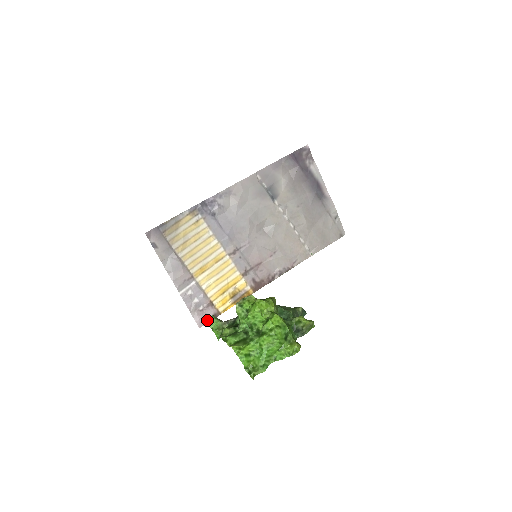
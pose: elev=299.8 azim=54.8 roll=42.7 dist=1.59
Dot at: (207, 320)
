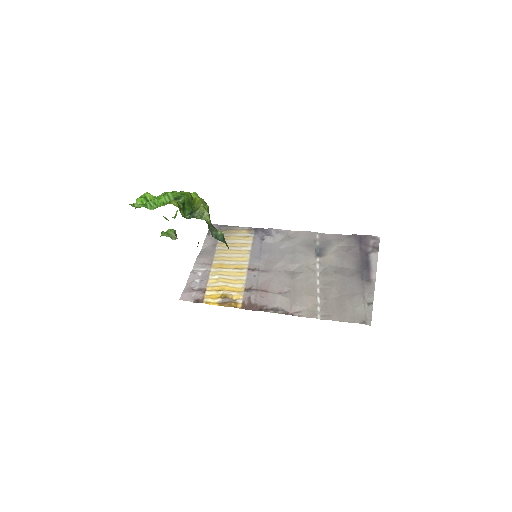
Dot at: (169, 229)
